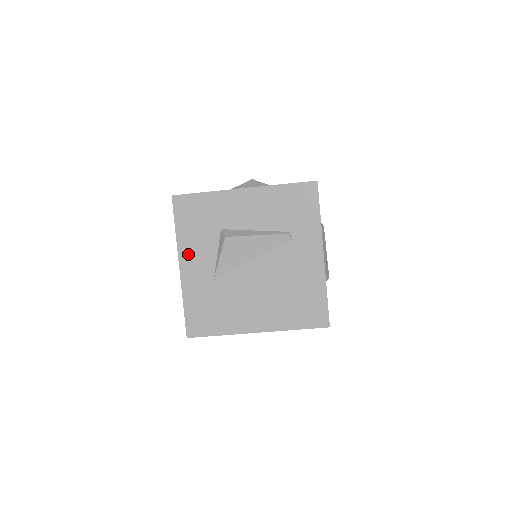
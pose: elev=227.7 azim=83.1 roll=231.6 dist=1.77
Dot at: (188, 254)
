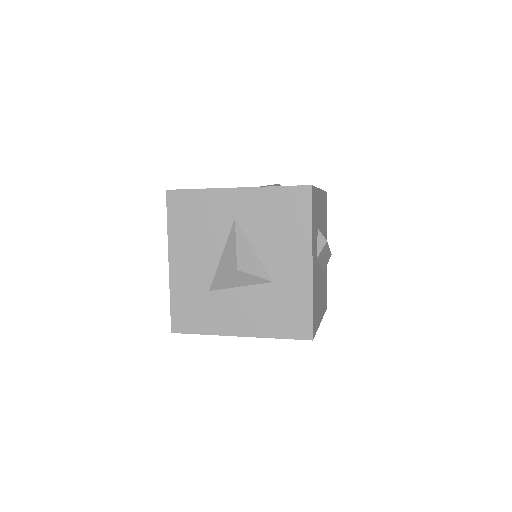
Dot at: occluded
